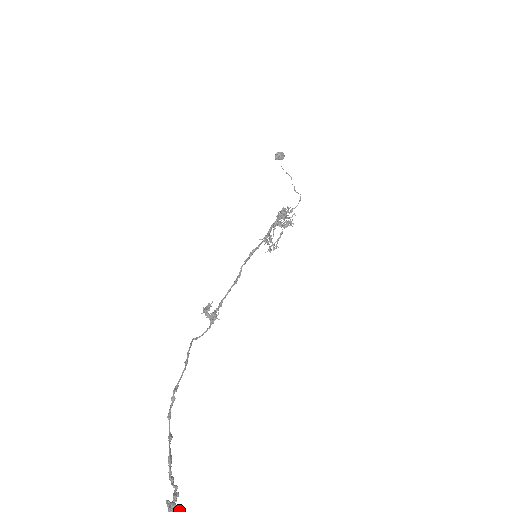
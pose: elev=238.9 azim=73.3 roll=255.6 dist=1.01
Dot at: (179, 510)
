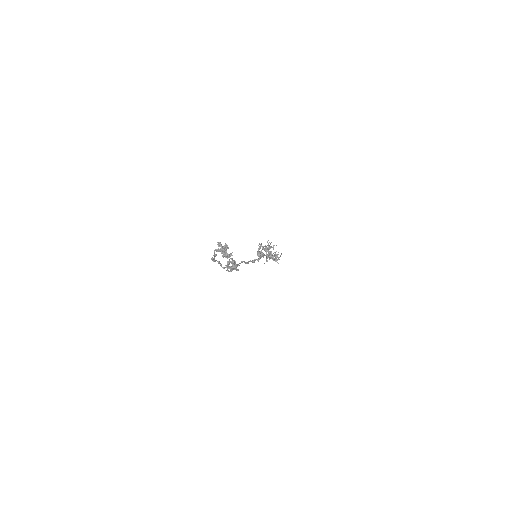
Dot at: (230, 253)
